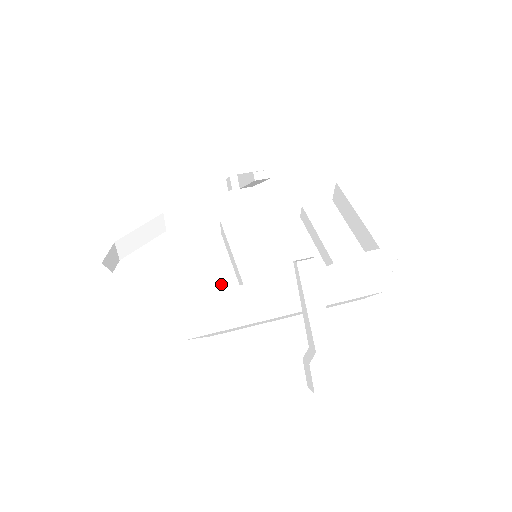
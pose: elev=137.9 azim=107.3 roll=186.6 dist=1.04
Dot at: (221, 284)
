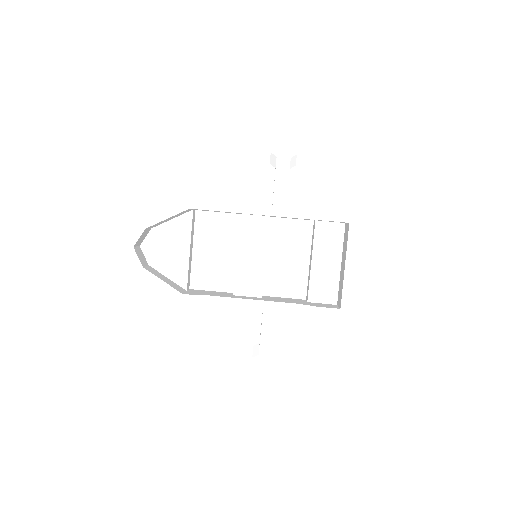
Dot at: (222, 267)
